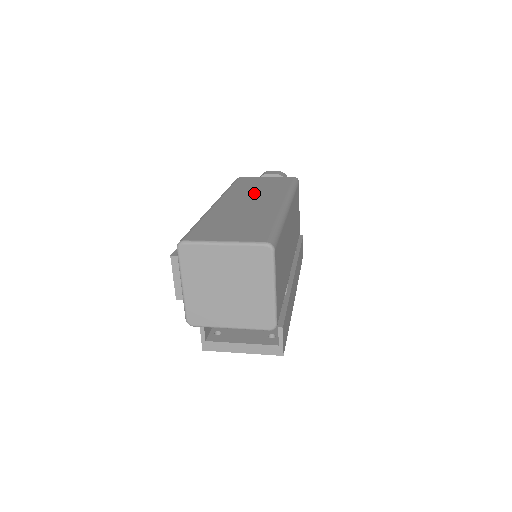
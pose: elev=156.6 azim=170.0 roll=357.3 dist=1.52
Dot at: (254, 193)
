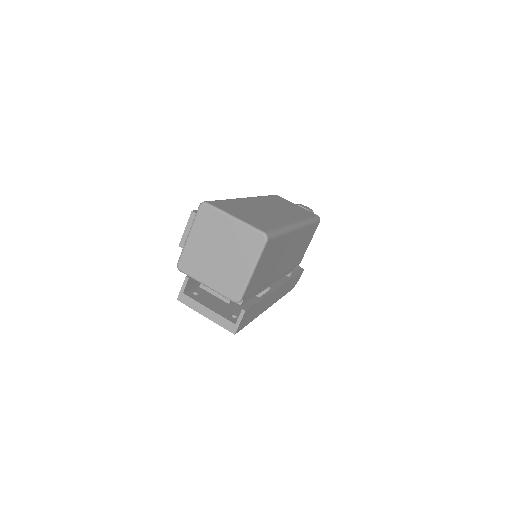
Dot at: (279, 207)
